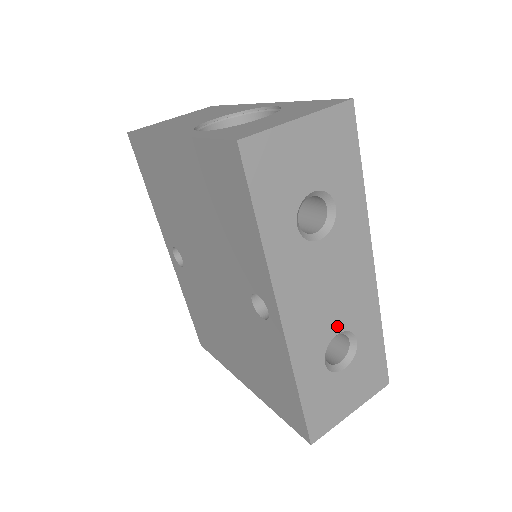
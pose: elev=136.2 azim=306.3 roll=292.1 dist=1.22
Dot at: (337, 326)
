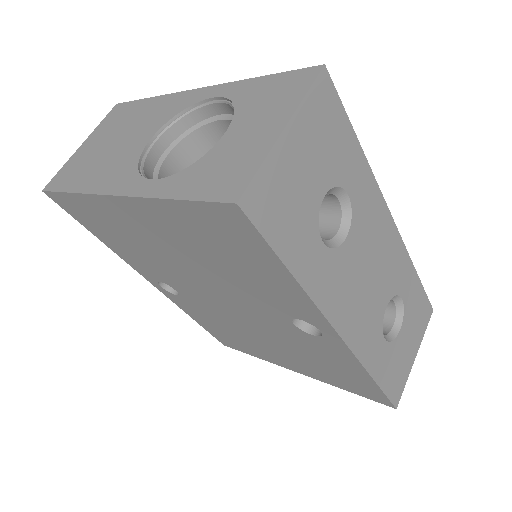
Dot at: (384, 301)
